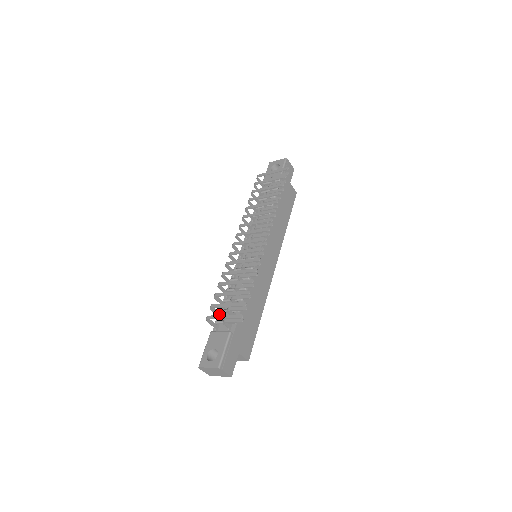
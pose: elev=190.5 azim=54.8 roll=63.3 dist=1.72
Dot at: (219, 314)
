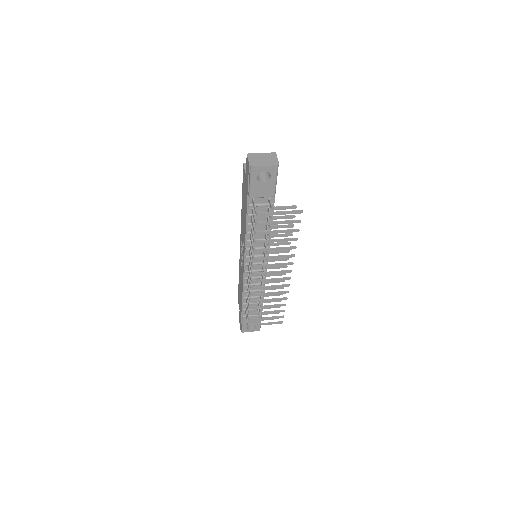
Dot at: (247, 309)
